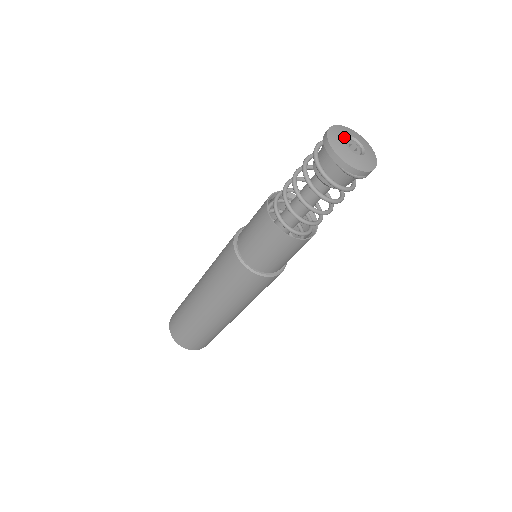
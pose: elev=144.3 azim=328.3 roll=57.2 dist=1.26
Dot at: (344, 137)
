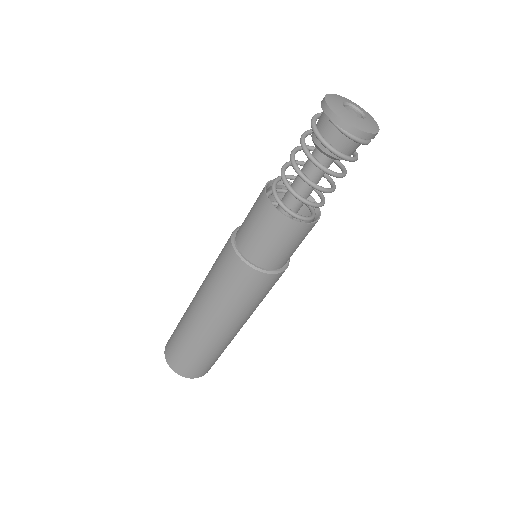
Dot at: (344, 101)
